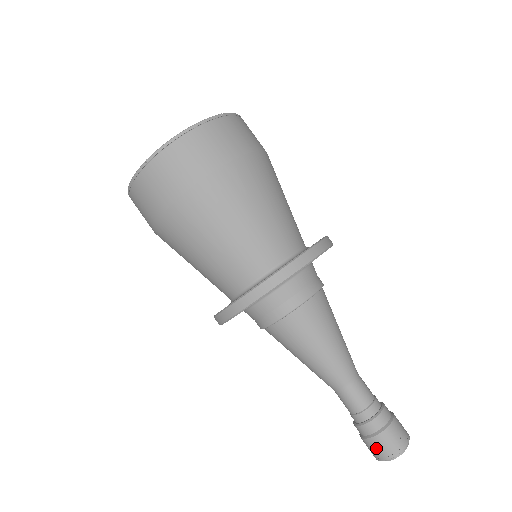
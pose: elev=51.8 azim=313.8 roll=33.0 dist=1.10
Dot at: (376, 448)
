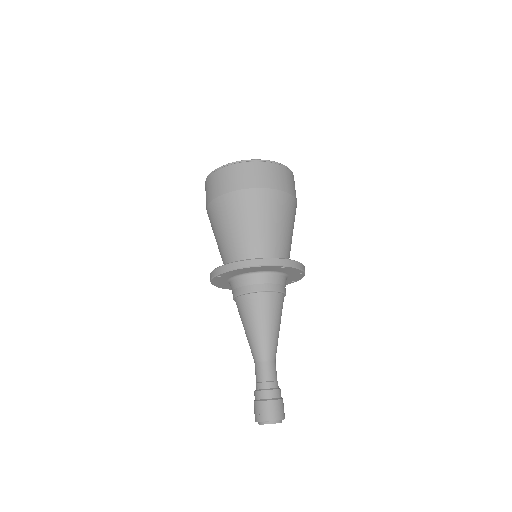
Dot at: occluded
